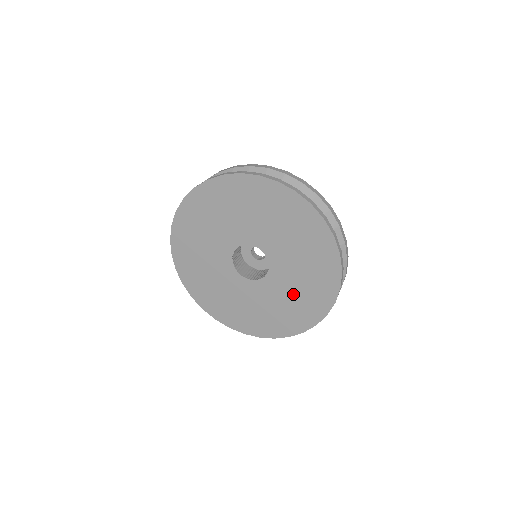
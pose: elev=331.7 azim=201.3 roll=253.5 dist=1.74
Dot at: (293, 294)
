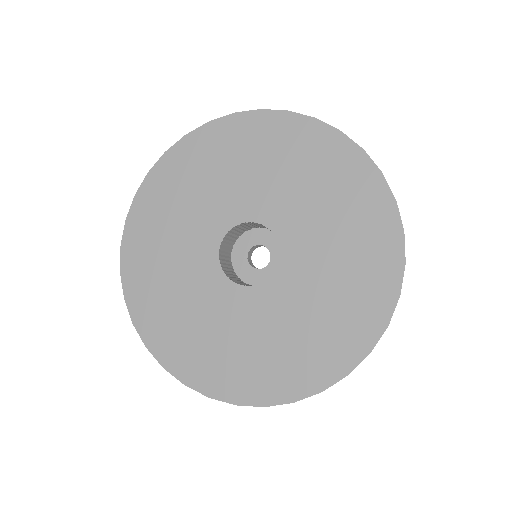
Dot at: (270, 338)
